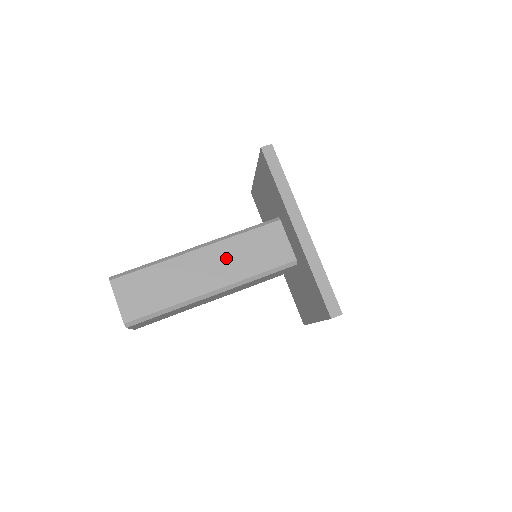
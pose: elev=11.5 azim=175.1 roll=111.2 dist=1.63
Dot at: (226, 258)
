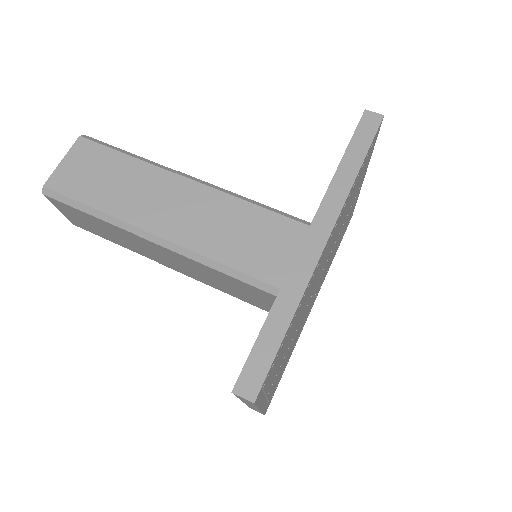
Dot at: (209, 215)
